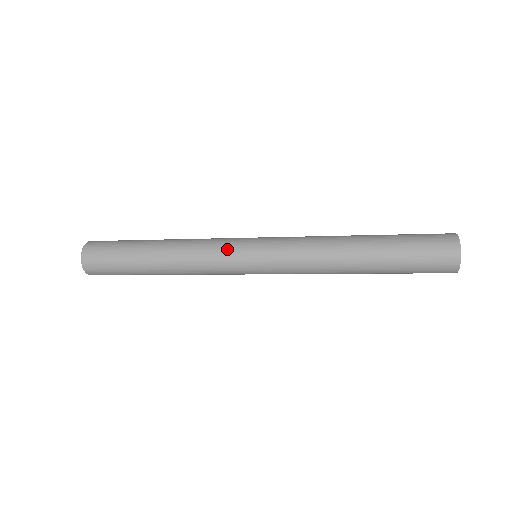
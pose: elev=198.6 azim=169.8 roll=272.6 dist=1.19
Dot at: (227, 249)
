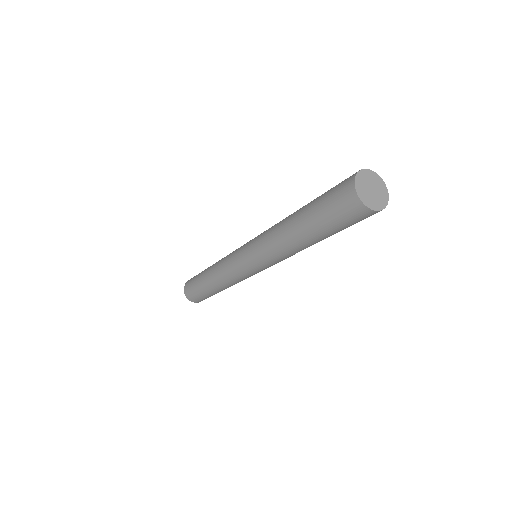
Dot at: (233, 253)
